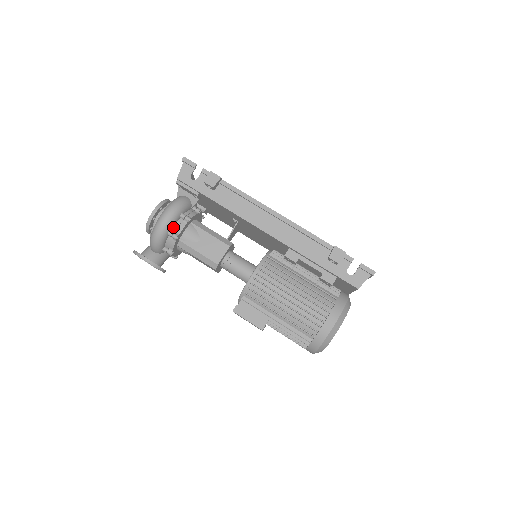
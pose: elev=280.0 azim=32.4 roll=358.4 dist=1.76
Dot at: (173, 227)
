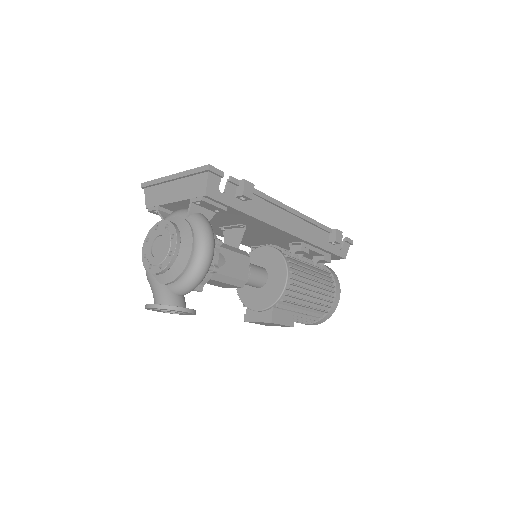
Dot at: occluded
